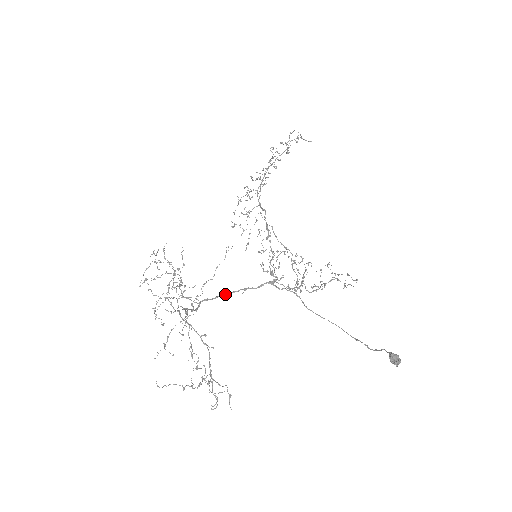
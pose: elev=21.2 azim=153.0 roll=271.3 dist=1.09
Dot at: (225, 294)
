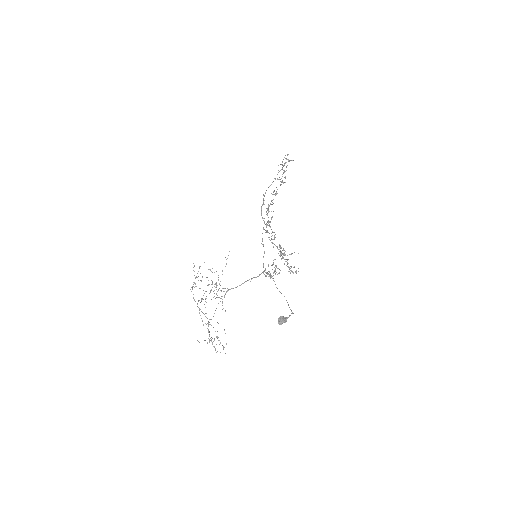
Dot at: (242, 283)
